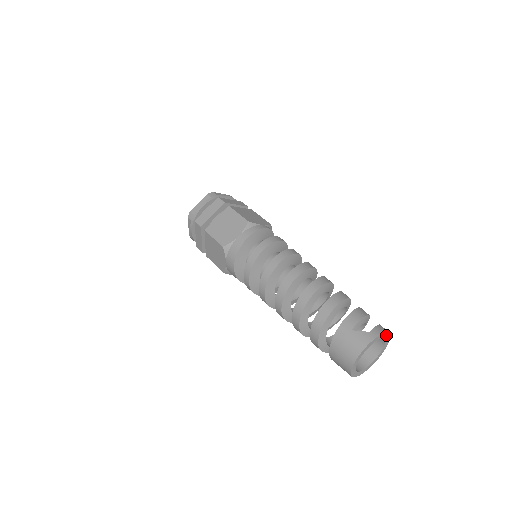
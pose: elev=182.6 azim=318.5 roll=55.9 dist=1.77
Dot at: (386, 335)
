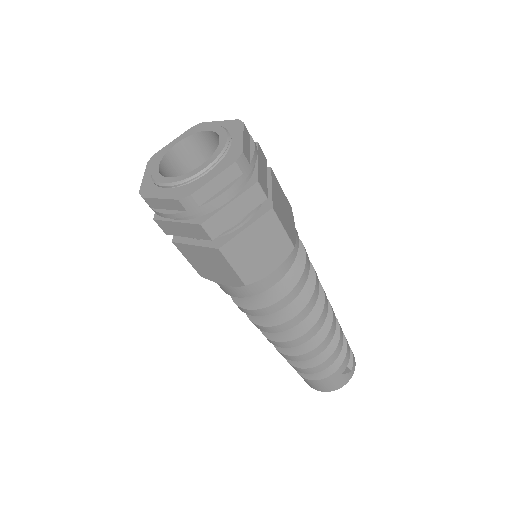
Dot at: occluded
